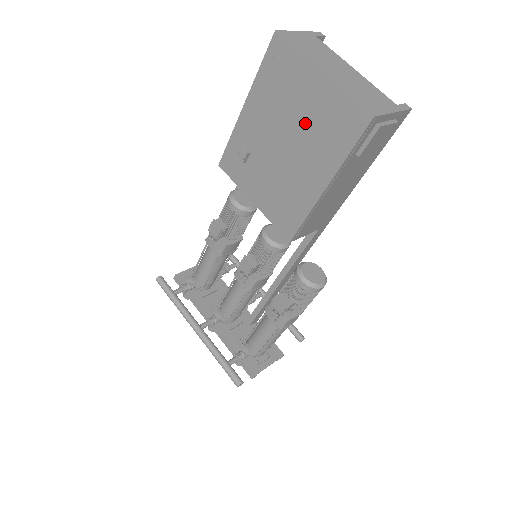
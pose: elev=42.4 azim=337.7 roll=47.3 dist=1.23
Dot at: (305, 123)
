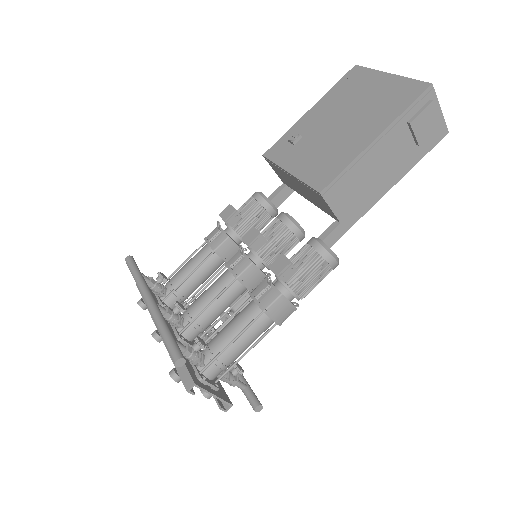
Dot at: (366, 104)
